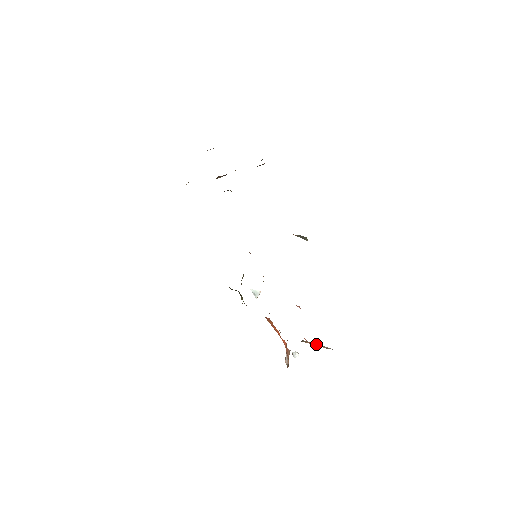
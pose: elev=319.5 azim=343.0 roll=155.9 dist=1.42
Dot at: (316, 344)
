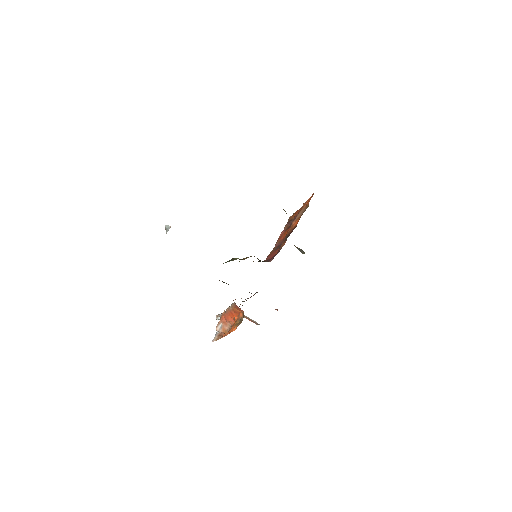
Dot at: (250, 320)
